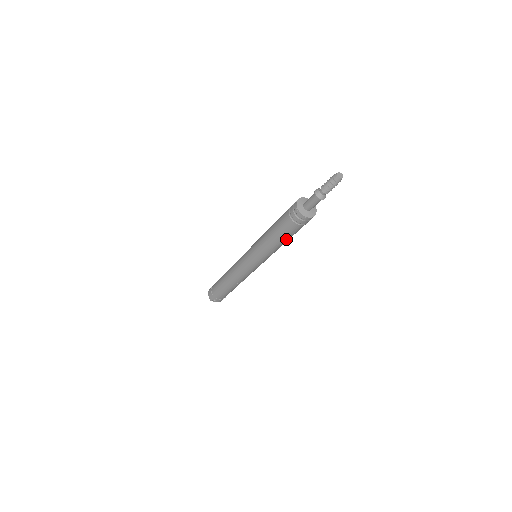
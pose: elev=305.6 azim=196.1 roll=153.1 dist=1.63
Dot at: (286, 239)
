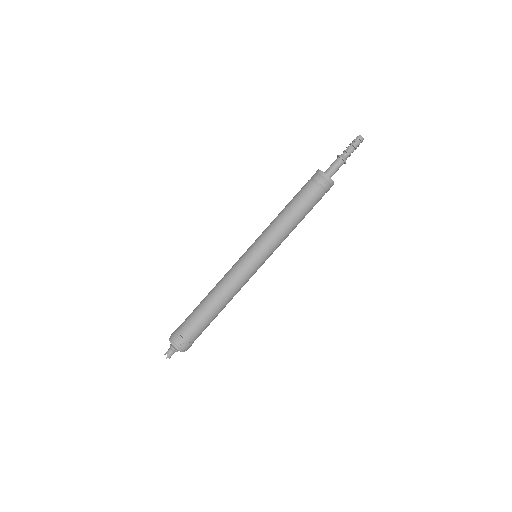
Dot at: (303, 214)
